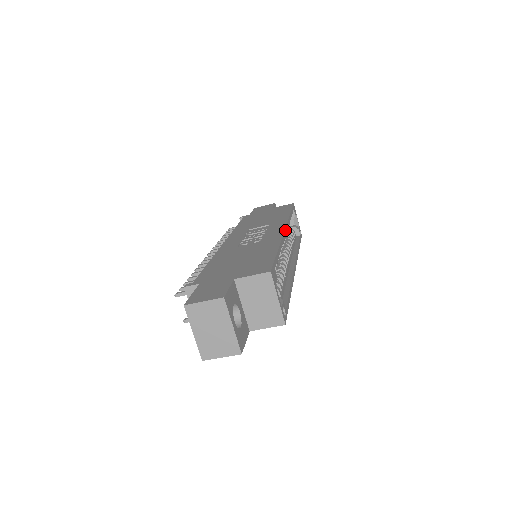
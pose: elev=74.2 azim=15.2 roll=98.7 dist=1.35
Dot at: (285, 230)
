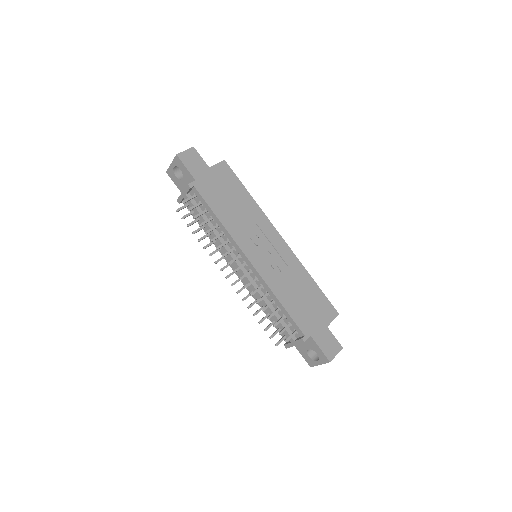
Dot at: (283, 240)
